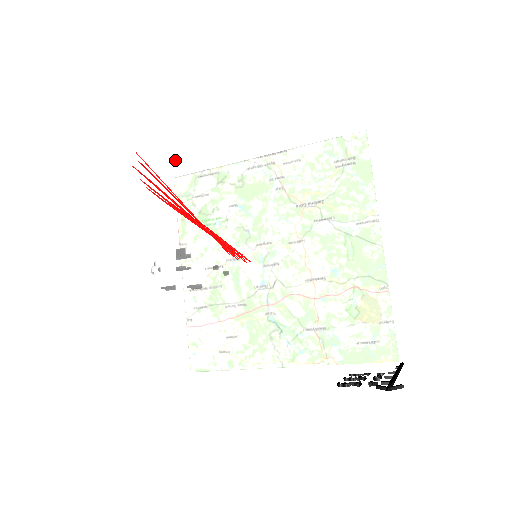
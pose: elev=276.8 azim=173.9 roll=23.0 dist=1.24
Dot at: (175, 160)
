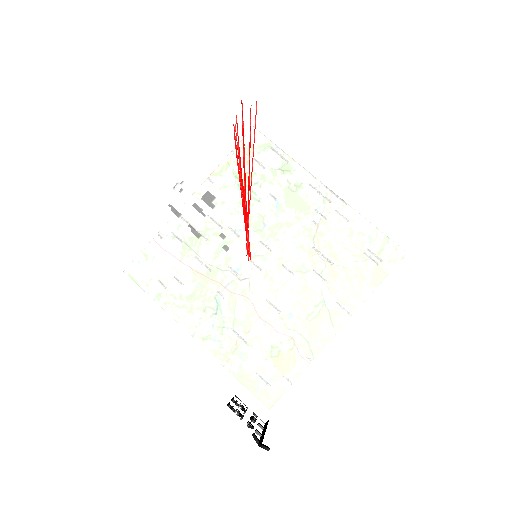
Dot at: (274, 129)
